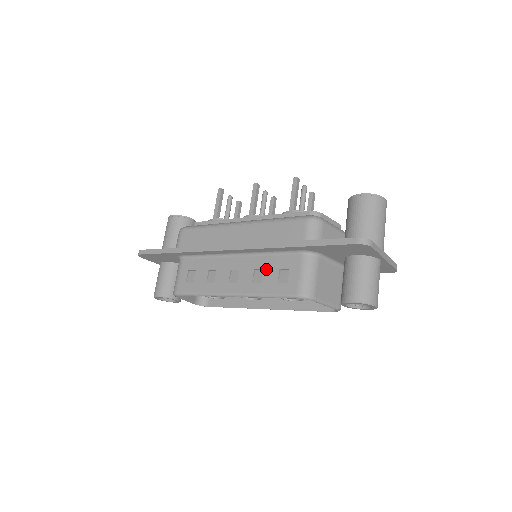
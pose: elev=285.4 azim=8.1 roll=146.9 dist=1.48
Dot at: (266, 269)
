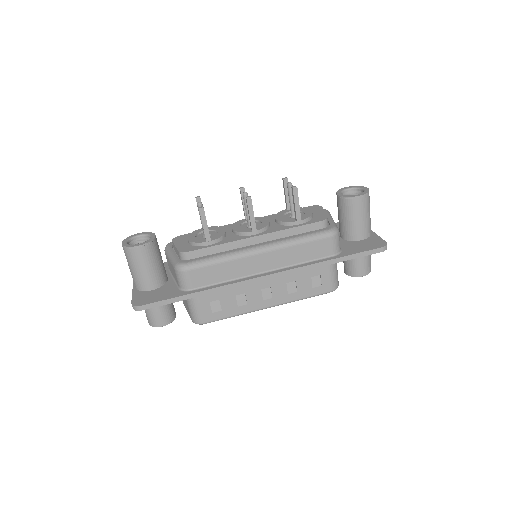
Dot at: (299, 280)
